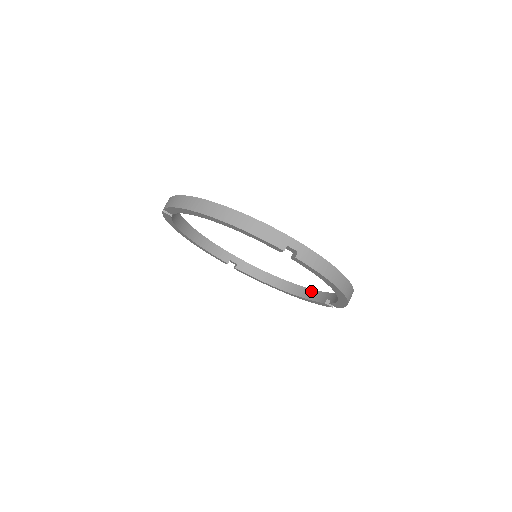
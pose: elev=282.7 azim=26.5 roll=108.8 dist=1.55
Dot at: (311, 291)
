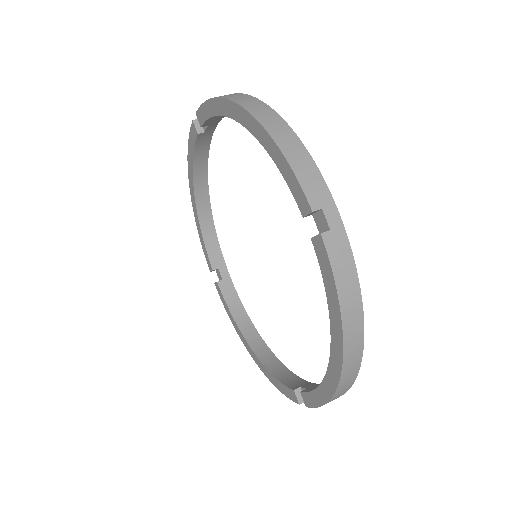
Dot at: (285, 369)
